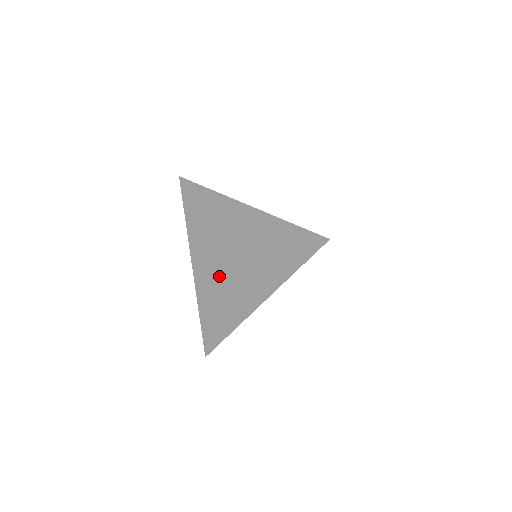
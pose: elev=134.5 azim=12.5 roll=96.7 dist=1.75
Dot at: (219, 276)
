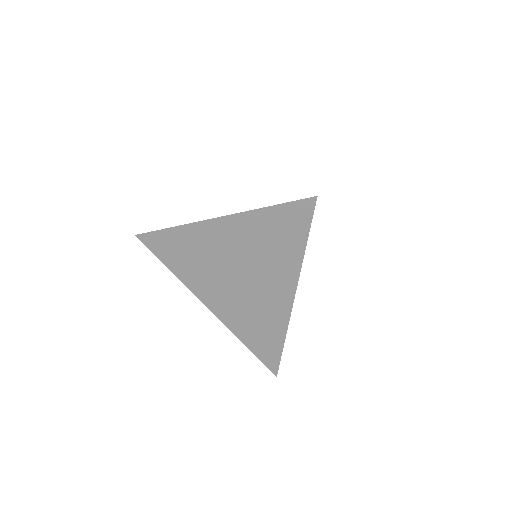
Dot at: (237, 298)
